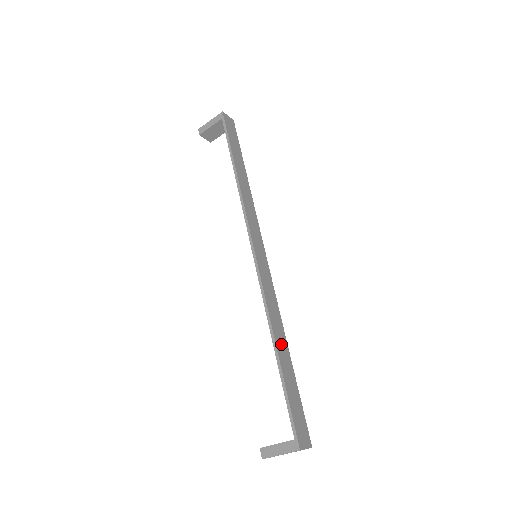
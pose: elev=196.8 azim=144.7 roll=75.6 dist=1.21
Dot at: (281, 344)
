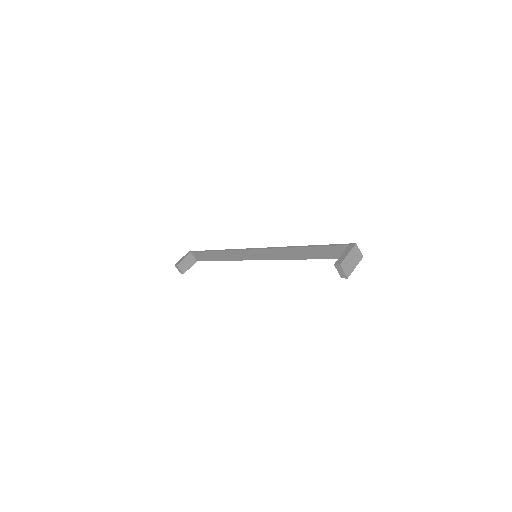
Dot at: (304, 252)
